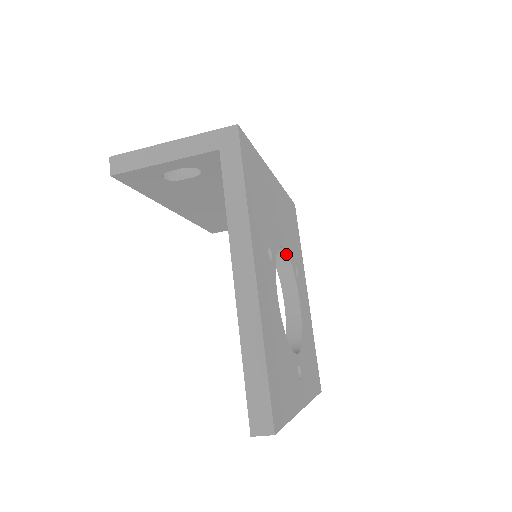
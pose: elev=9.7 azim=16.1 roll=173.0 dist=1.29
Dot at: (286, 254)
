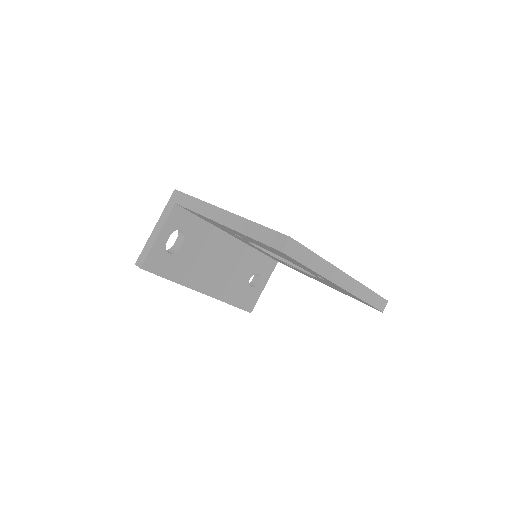
Dot at: occluded
